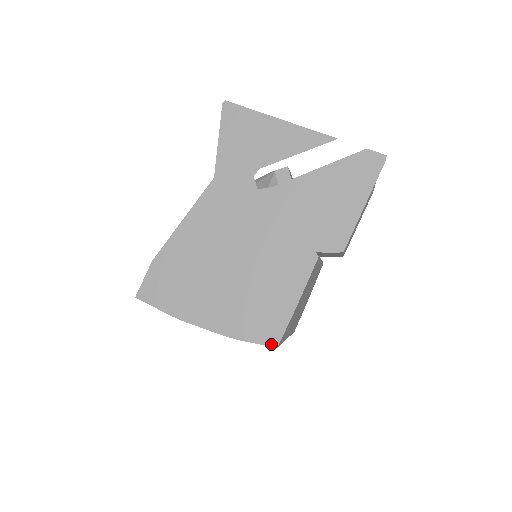
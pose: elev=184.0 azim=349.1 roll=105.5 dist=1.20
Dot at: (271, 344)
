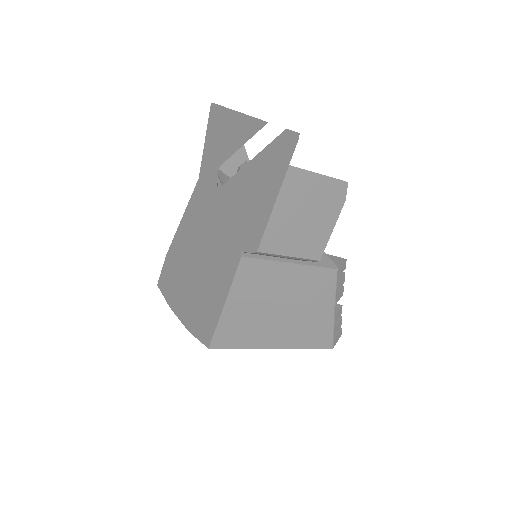
Dot at: (206, 343)
